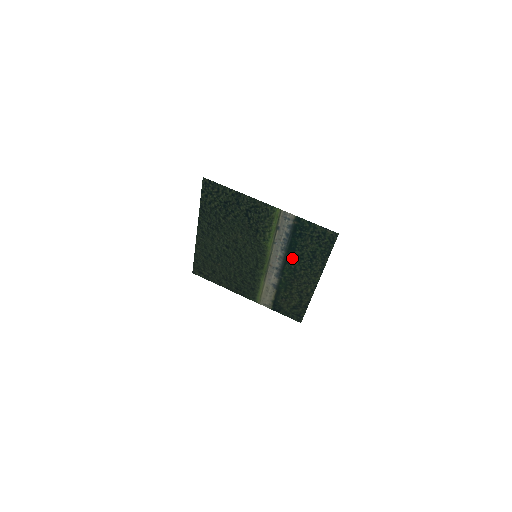
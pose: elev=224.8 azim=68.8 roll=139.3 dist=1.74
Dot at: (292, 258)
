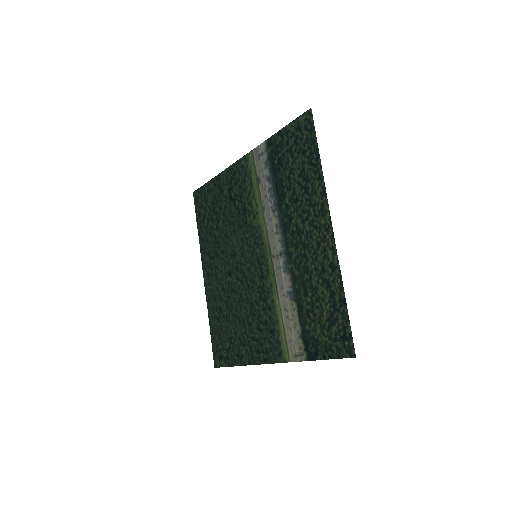
Dot at: (287, 213)
